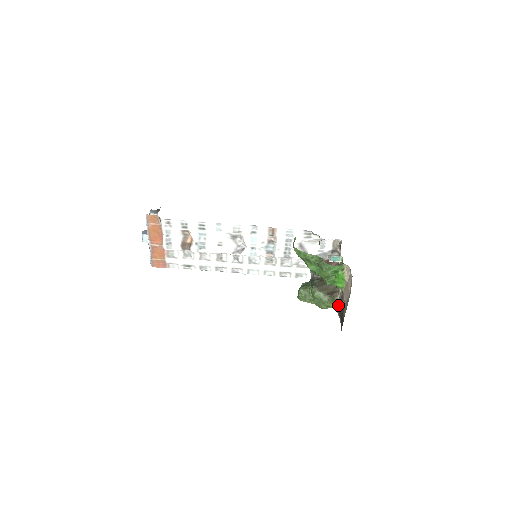
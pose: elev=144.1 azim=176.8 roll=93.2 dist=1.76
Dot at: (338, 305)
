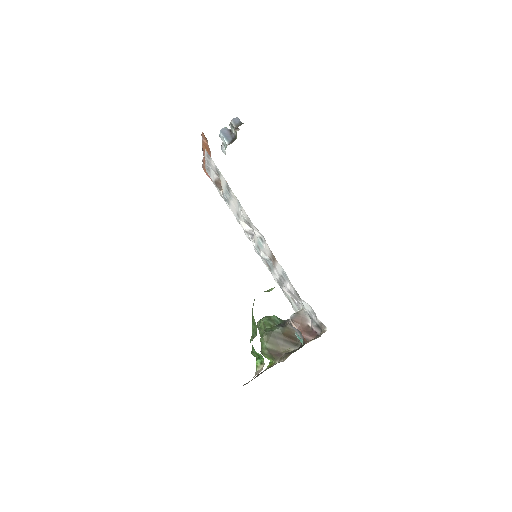
Dot at: (268, 367)
